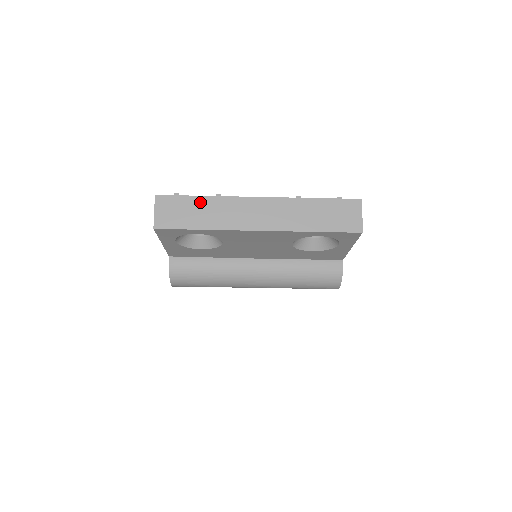
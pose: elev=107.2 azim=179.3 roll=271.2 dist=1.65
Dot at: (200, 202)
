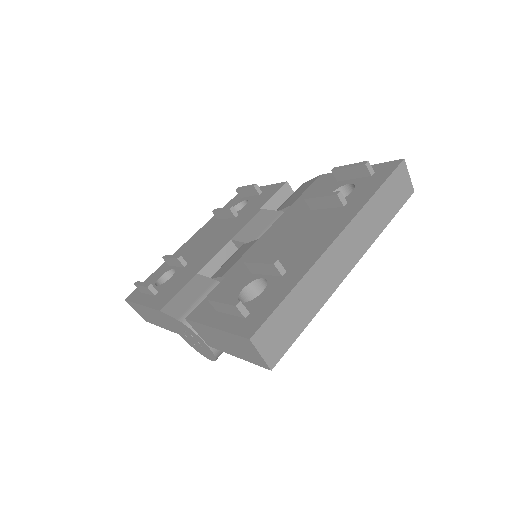
Dot at: (294, 298)
